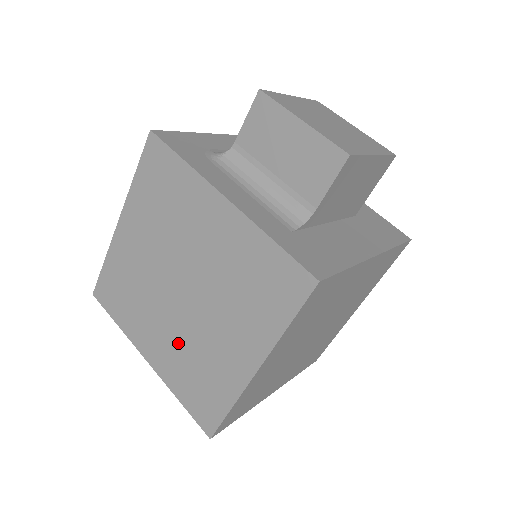
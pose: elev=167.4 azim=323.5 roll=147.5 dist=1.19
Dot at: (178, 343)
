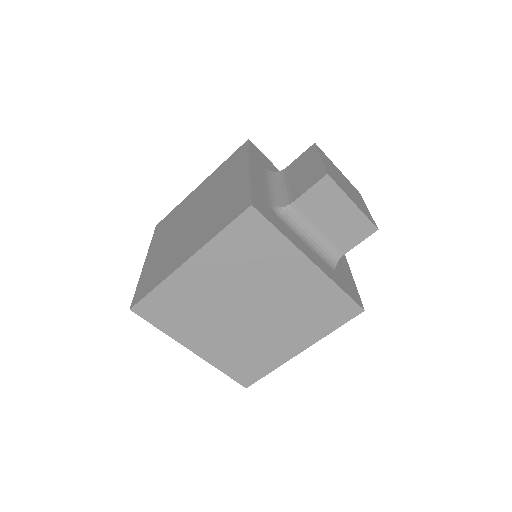
Dot at: (233, 341)
